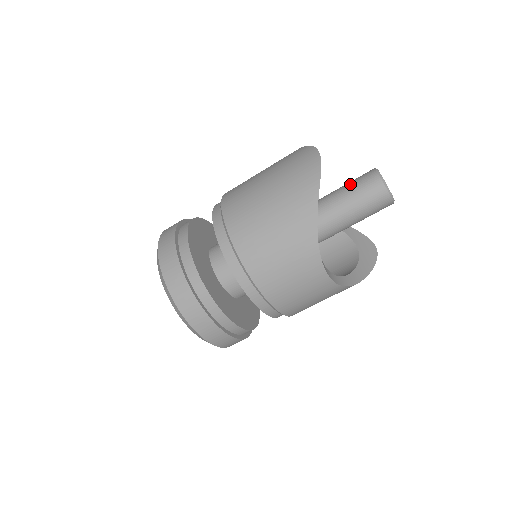
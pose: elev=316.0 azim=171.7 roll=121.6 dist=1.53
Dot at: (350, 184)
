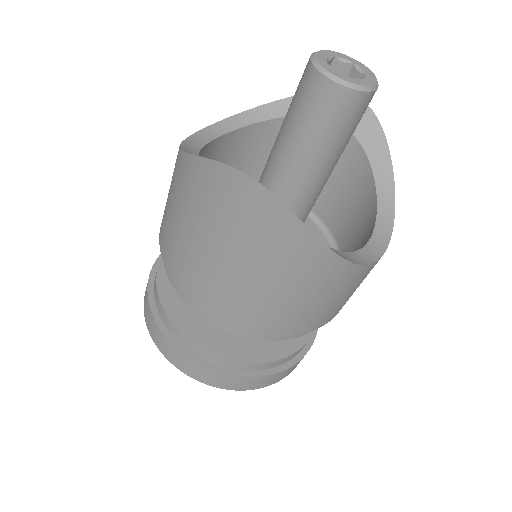
Dot at: (302, 122)
